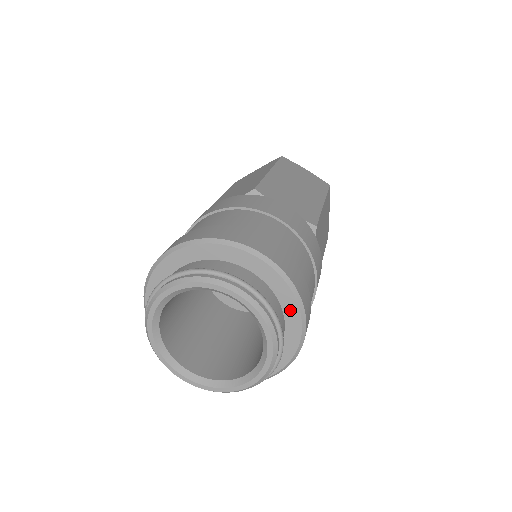
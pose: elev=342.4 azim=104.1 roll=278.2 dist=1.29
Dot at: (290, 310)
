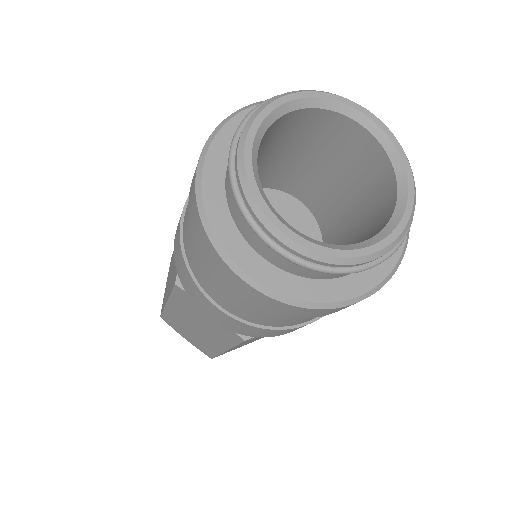
Dot at: occluded
